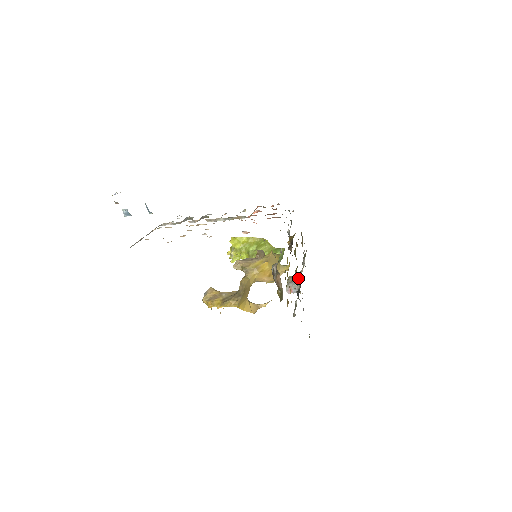
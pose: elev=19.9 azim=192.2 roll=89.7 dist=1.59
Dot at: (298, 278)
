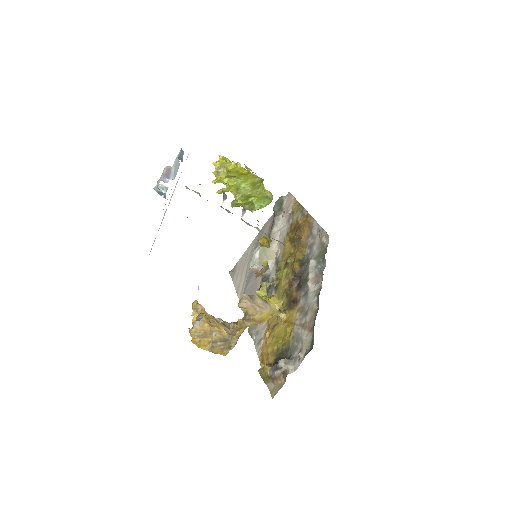
Dot at: (269, 263)
